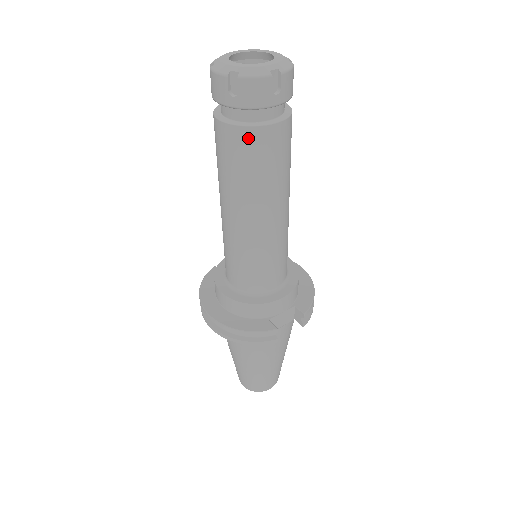
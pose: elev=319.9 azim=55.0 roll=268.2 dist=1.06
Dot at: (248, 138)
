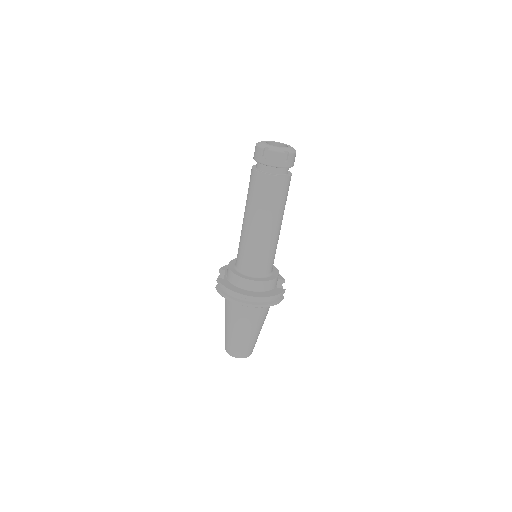
Dot at: (286, 182)
